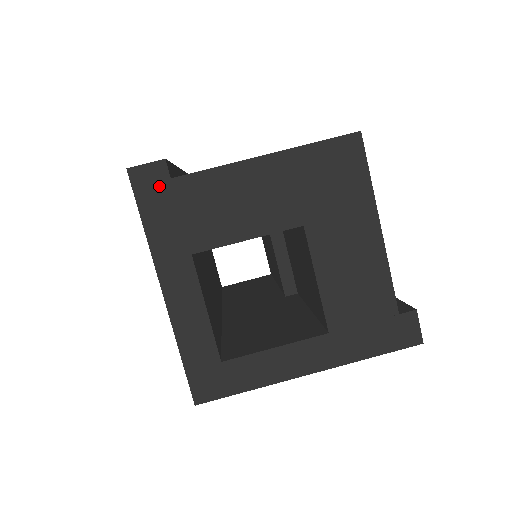
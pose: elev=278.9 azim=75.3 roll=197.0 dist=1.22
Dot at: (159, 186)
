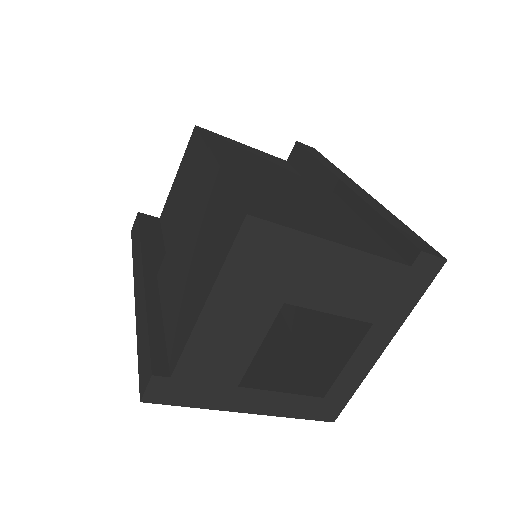
Dot at: (170, 387)
